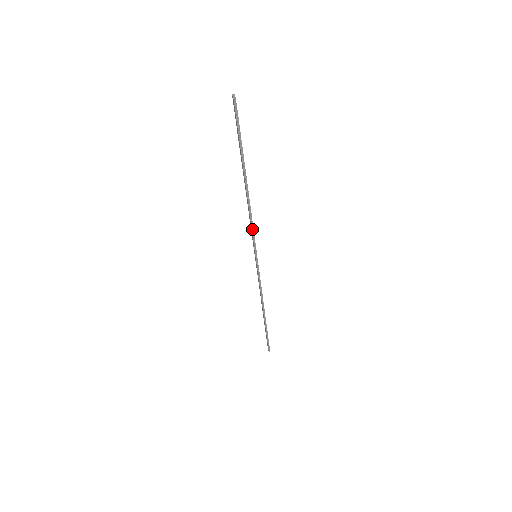
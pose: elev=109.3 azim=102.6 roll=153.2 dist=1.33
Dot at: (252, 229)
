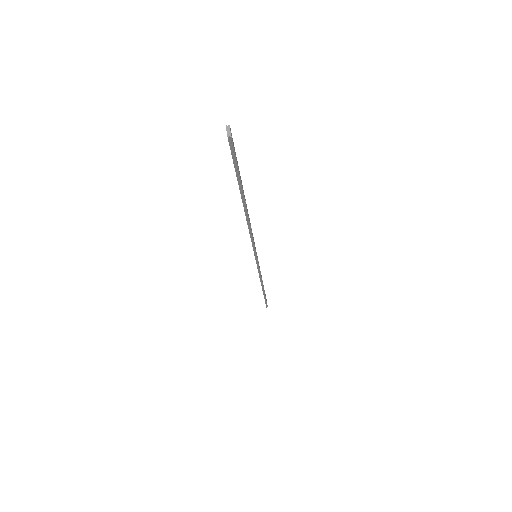
Dot at: (252, 242)
